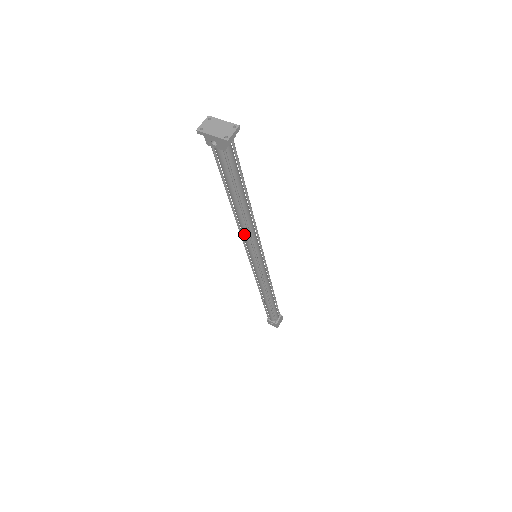
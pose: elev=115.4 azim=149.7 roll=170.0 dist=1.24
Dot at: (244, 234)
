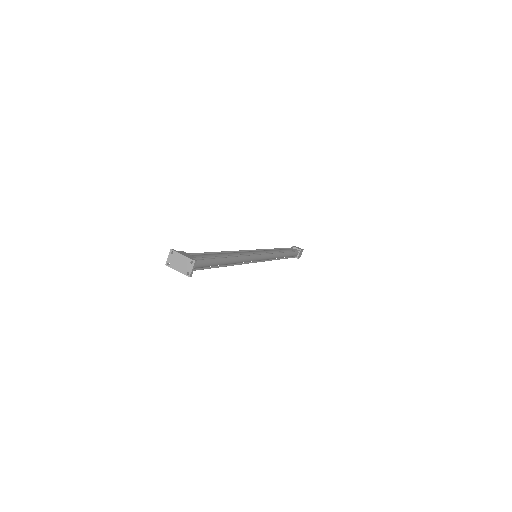
Dot at: occluded
